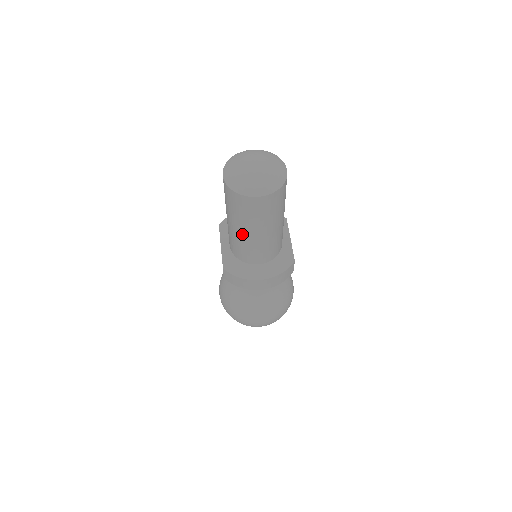
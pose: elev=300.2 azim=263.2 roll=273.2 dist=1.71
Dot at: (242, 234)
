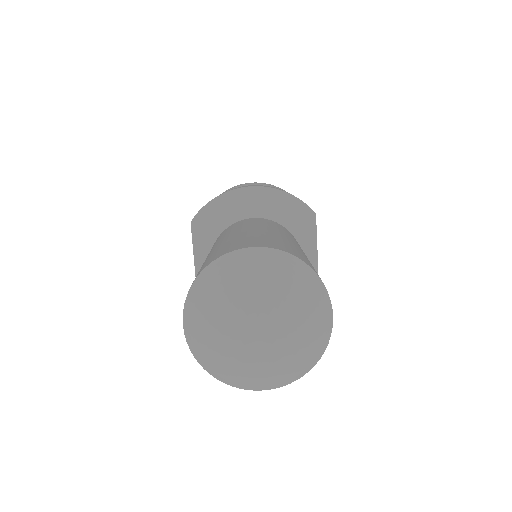
Dot at: occluded
